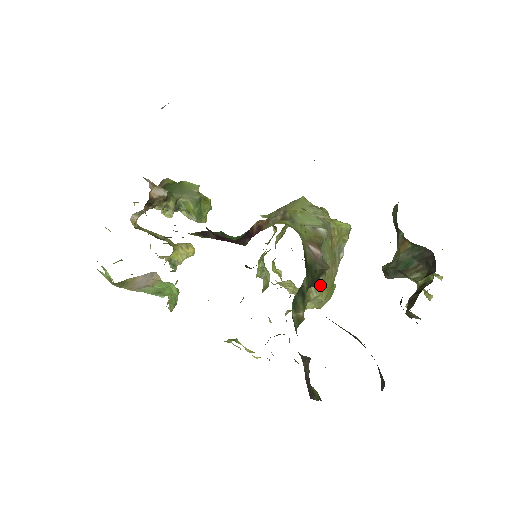
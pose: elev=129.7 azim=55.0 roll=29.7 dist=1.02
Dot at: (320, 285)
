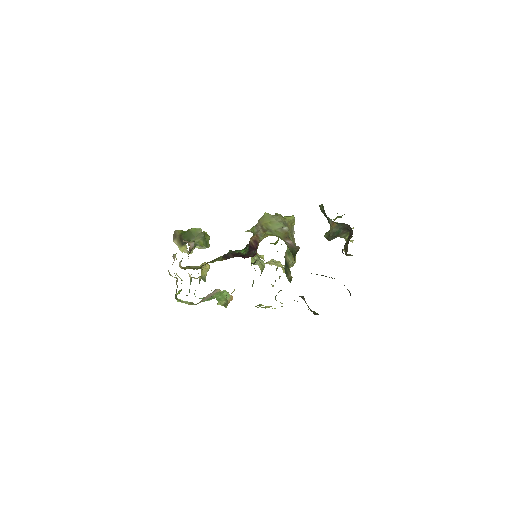
Dot at: (292, 256)
